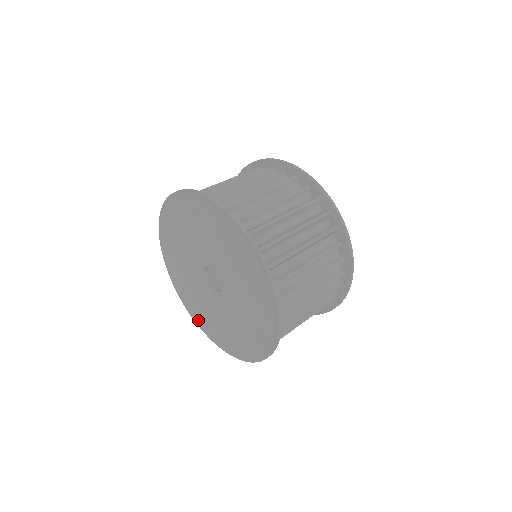
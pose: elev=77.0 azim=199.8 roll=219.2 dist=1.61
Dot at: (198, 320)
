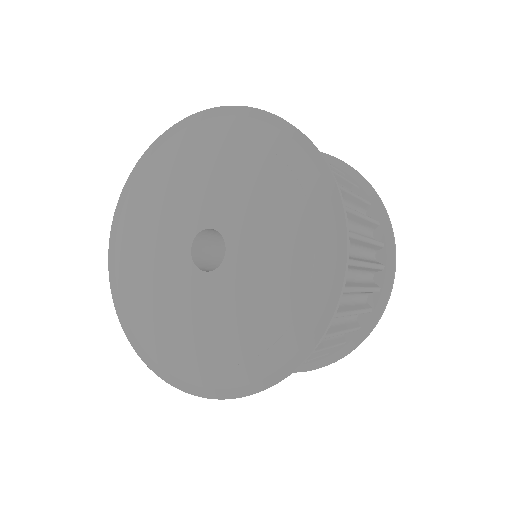
Dot at: (131, 325)
